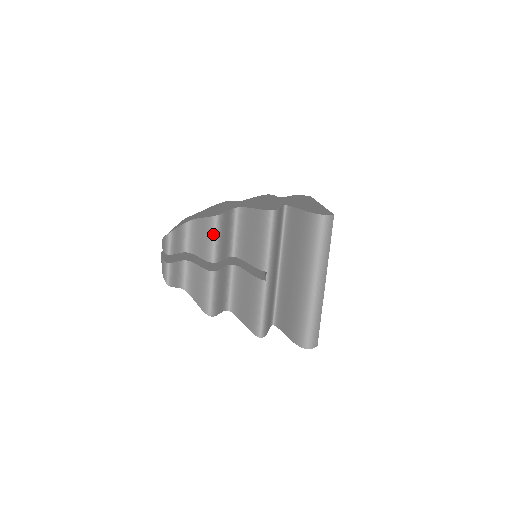
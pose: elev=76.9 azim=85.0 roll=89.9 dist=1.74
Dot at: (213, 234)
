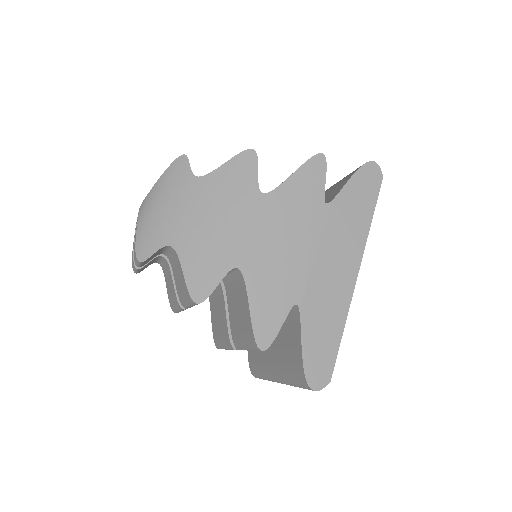
Dot at: (190, 304)
